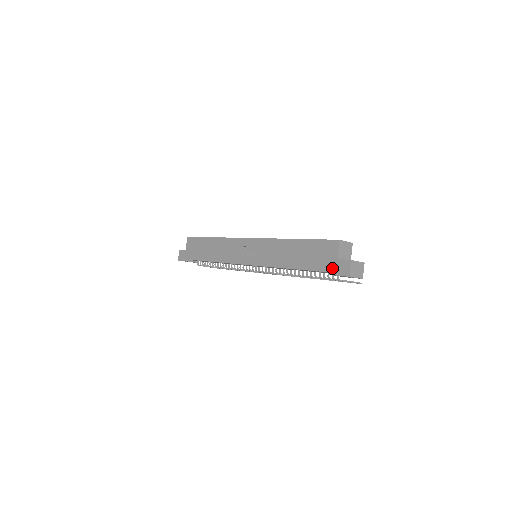
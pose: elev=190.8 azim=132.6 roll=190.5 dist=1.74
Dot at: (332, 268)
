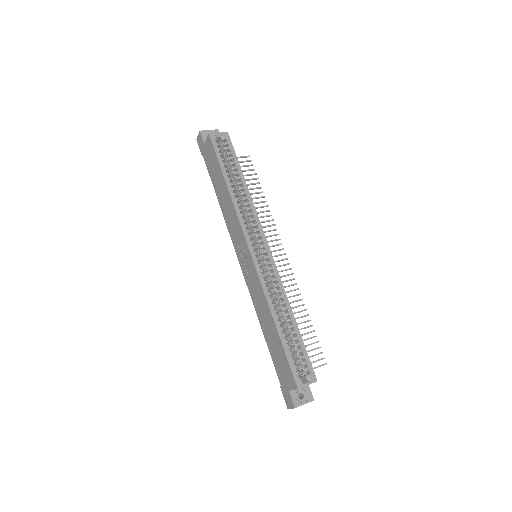
Dot at: (283, 387)
